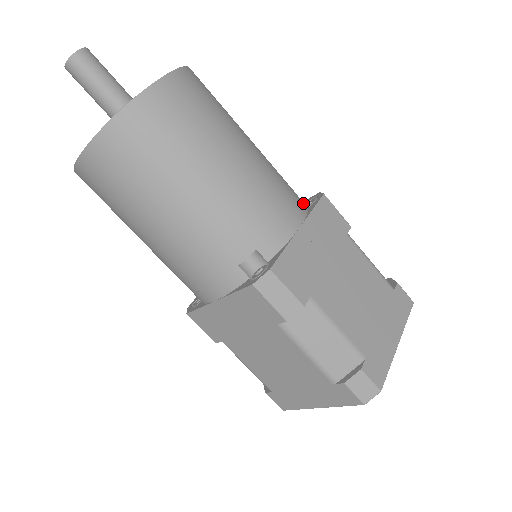
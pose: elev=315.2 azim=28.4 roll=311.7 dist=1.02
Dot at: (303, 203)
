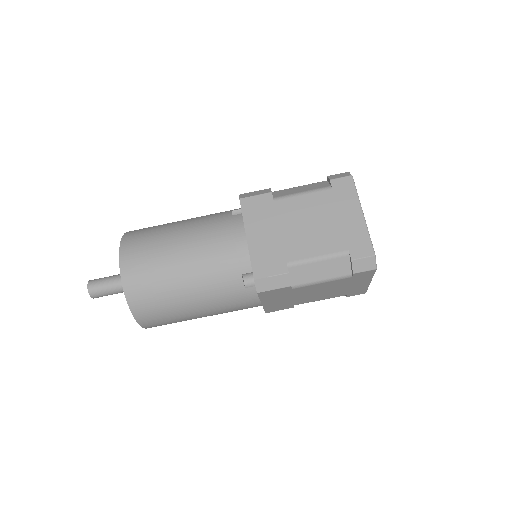
Dot at: (237, 216)
